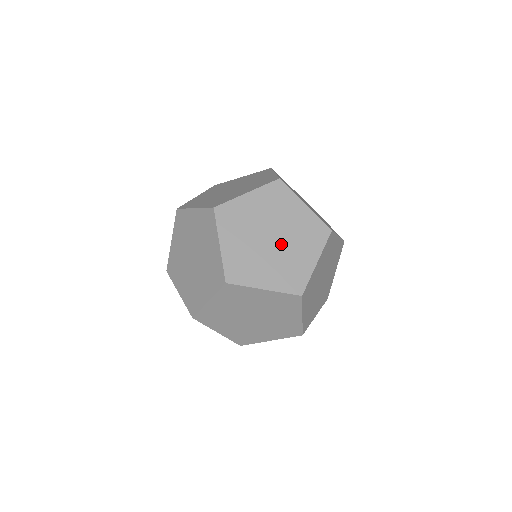
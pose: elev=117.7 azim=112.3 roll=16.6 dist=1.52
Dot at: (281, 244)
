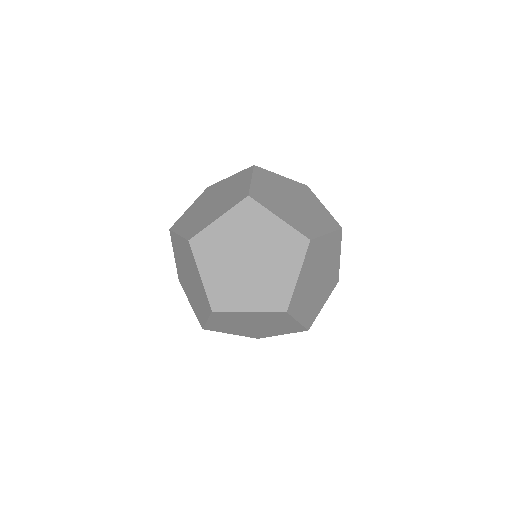
Dot at: (323, 274)
